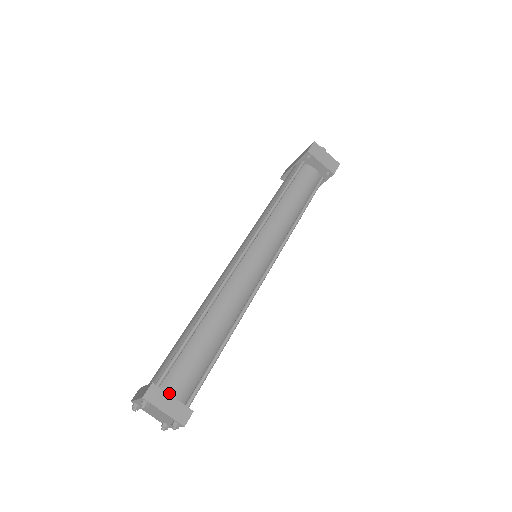
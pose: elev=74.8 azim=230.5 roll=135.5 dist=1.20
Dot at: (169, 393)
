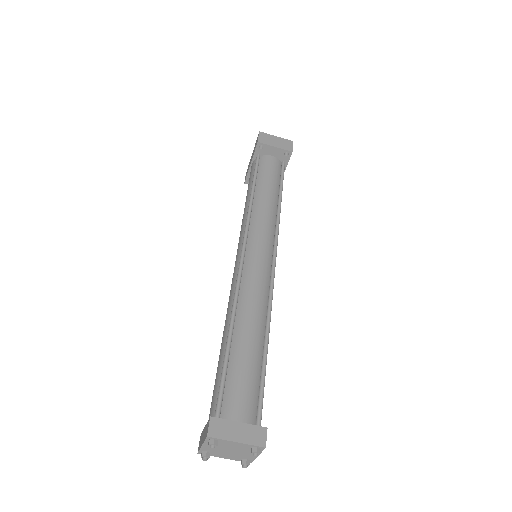
Dot at: (233, 420)
